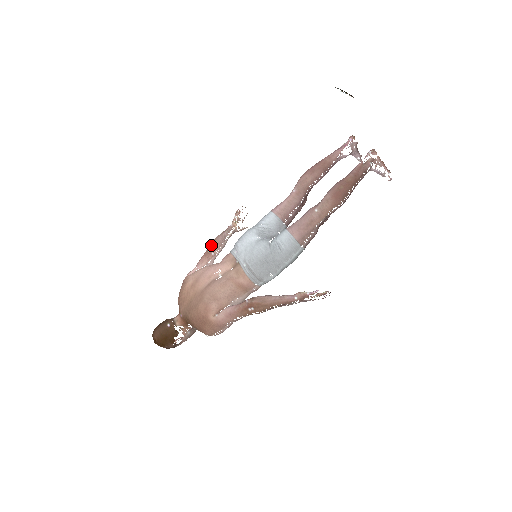
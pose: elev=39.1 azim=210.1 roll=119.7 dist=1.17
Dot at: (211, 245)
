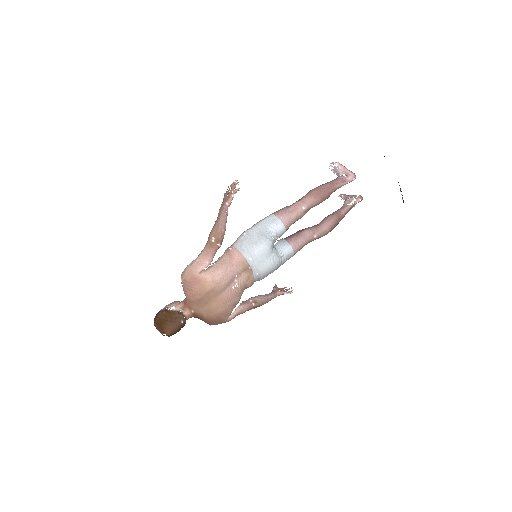
Dot at: (221, 238)
